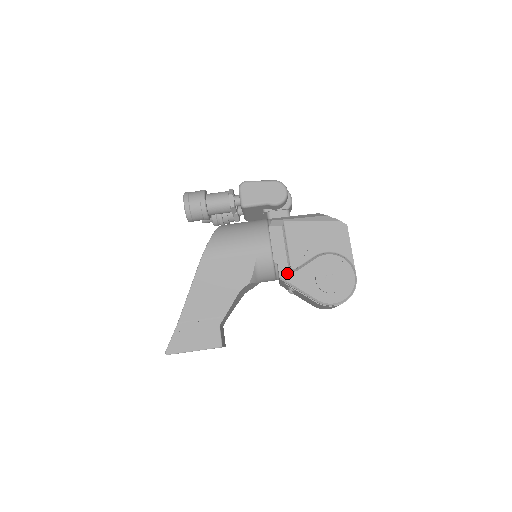
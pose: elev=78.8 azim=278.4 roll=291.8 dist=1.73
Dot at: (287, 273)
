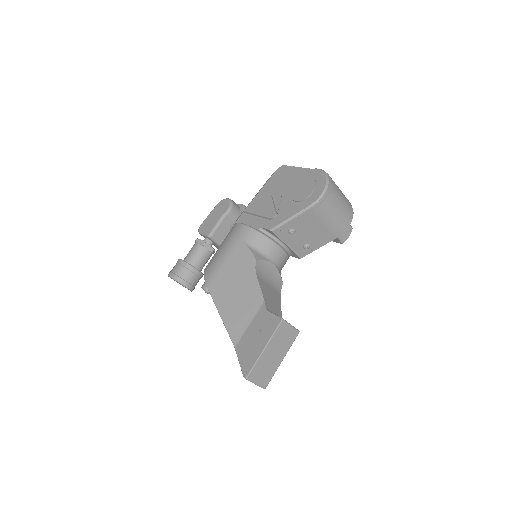
Dot at: (272, 222)
